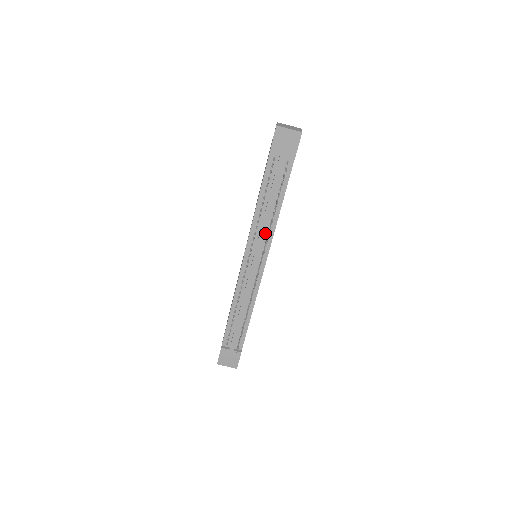
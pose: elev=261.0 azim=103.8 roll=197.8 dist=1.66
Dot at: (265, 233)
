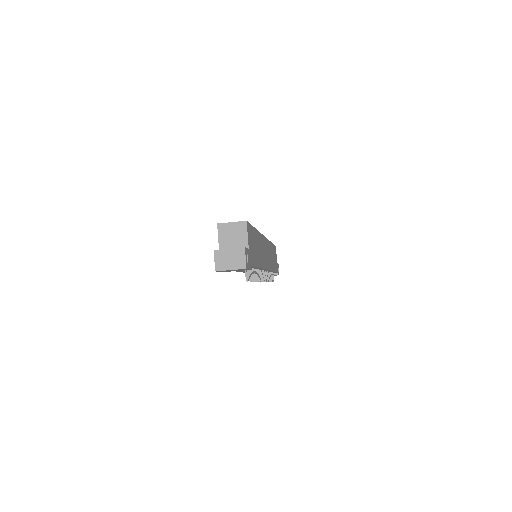
Dot at: occluded
